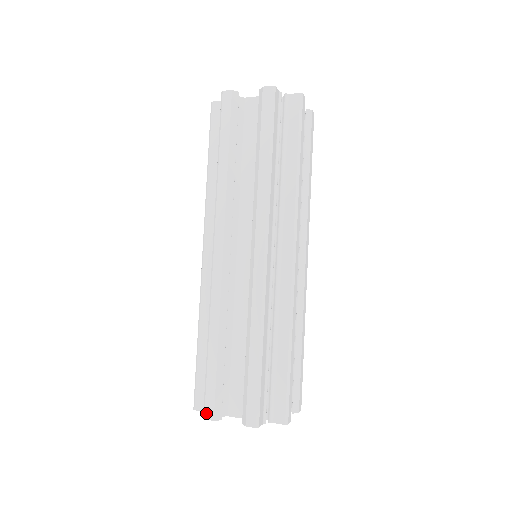
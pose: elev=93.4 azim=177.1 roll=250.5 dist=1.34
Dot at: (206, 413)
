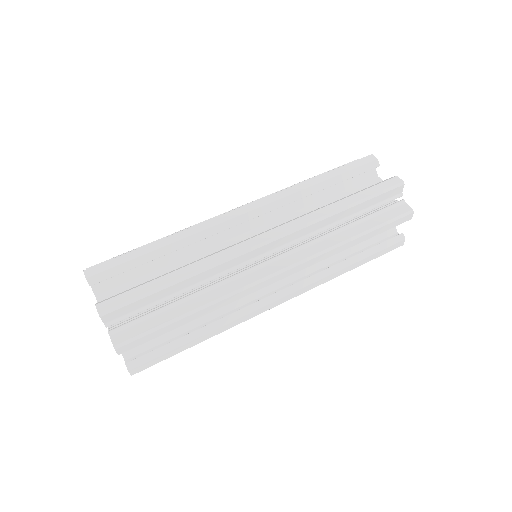
Dot at: (90, 269)
